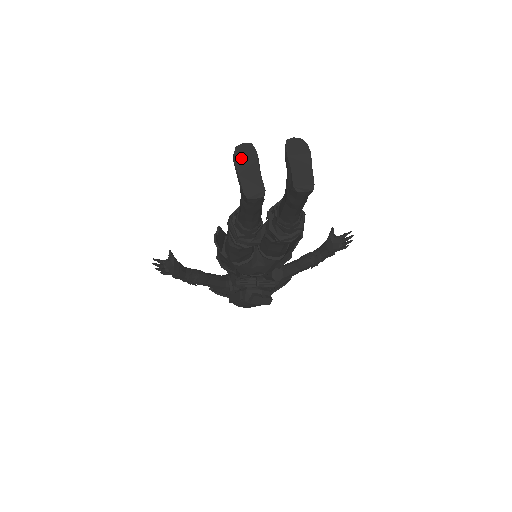
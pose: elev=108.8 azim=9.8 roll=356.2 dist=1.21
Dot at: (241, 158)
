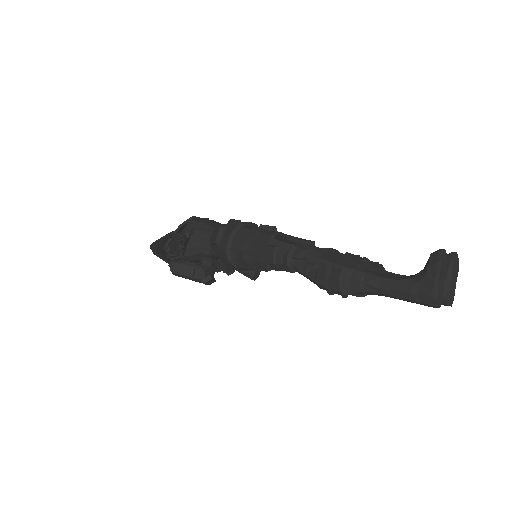
Dot at: (443, 266)
